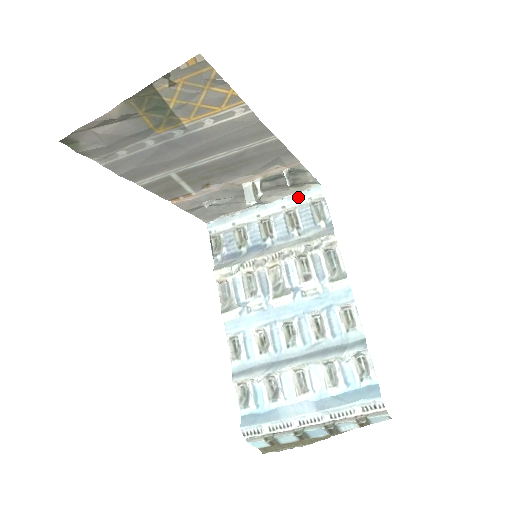
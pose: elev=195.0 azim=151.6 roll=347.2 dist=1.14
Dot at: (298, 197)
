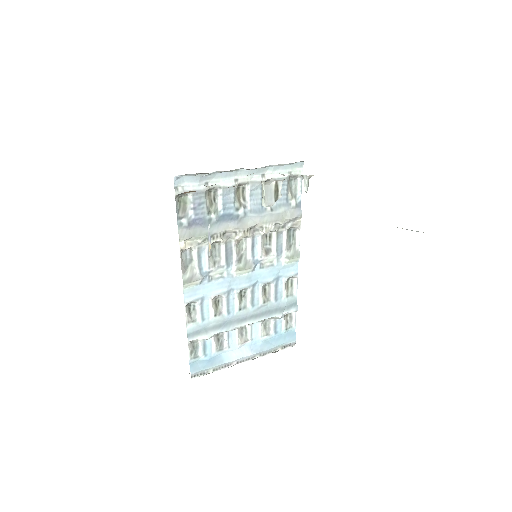
Dot at: (280, 168)
